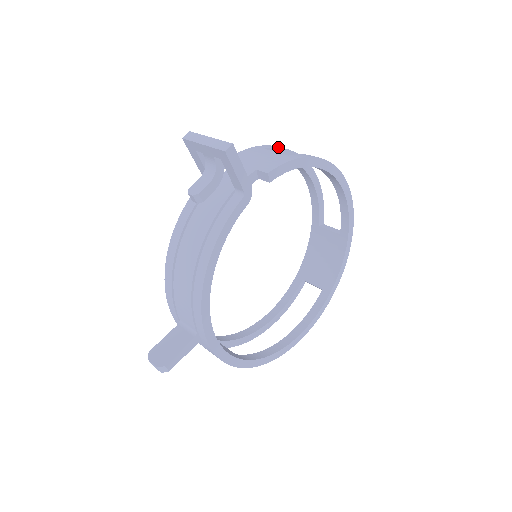
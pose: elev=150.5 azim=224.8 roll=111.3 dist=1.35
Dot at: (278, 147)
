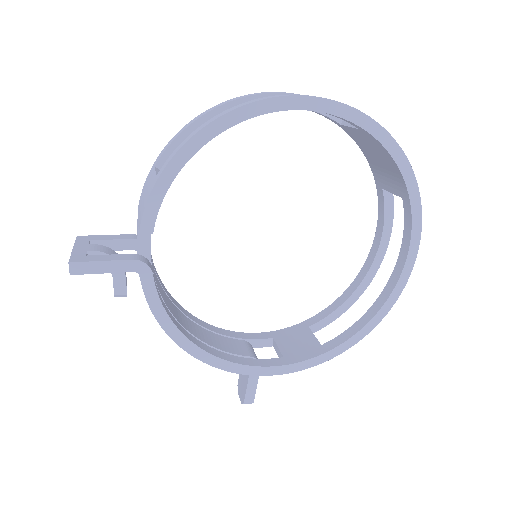
Dot at: (171, 142)
